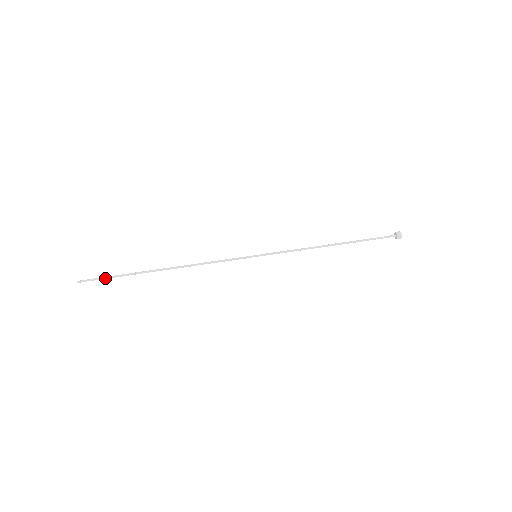
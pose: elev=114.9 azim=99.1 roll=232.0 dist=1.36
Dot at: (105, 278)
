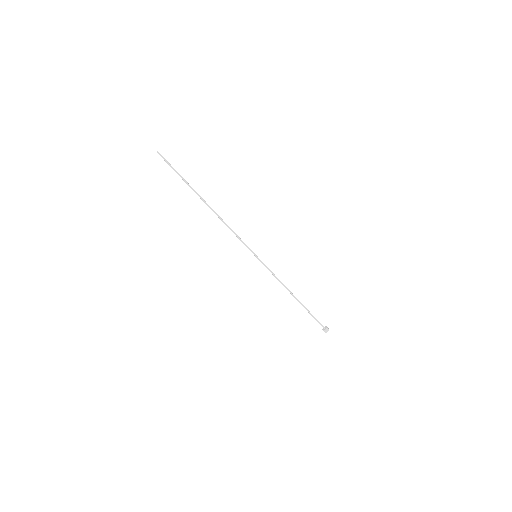
Dot at: (173, 169)
